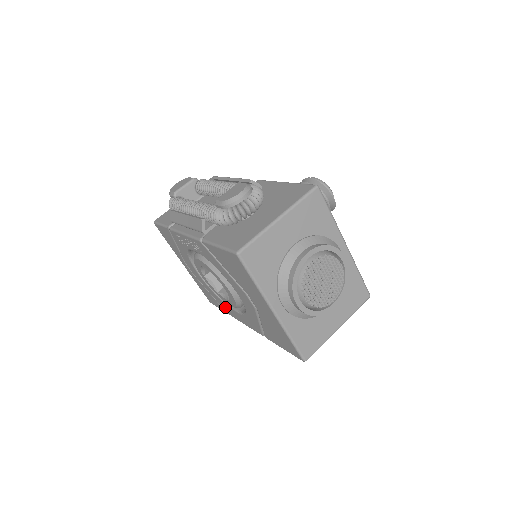
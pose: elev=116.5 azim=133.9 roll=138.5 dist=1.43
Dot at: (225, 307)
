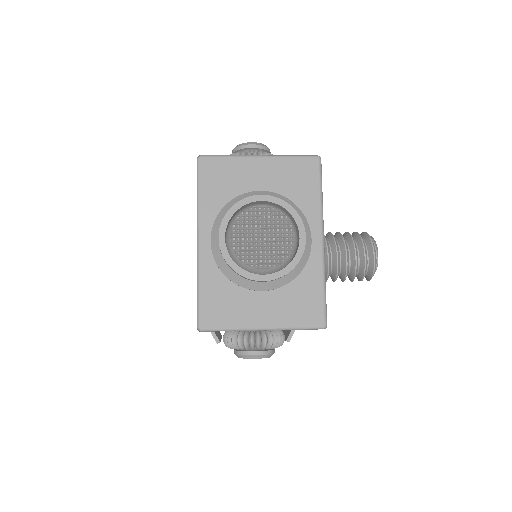
Dot at: occluded
